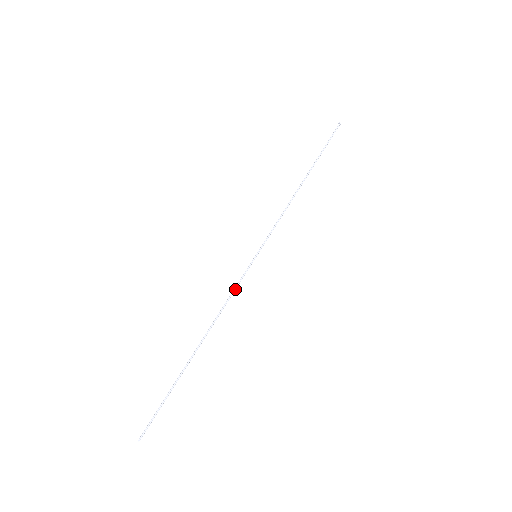
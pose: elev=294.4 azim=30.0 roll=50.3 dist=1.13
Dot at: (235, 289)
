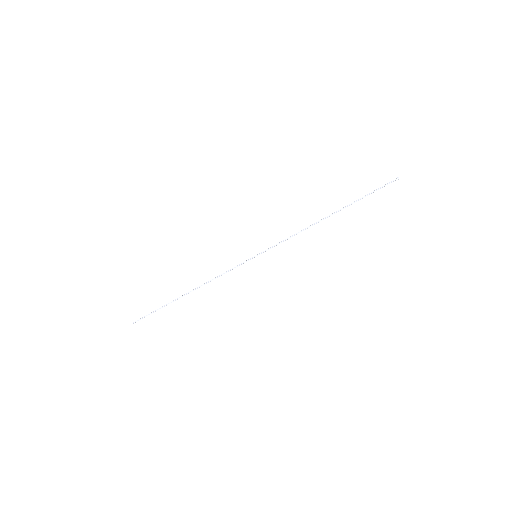
Dot at: occluded
